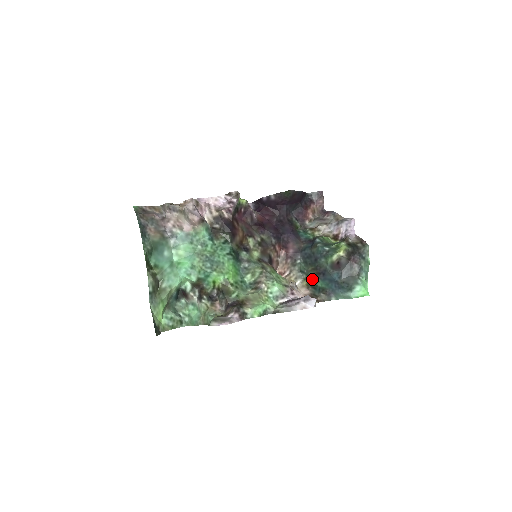
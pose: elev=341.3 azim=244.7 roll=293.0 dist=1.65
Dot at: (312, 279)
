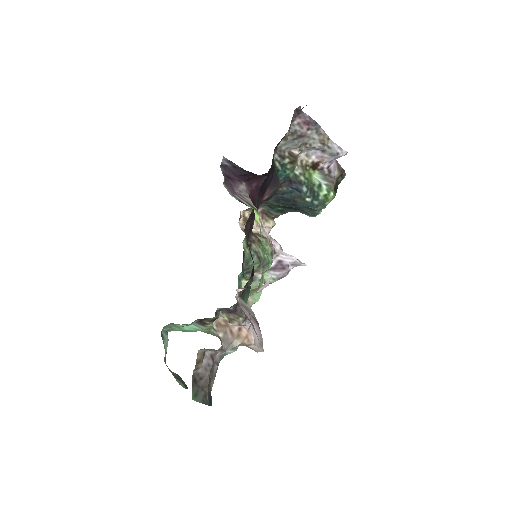
Dot at: (275, 206)
